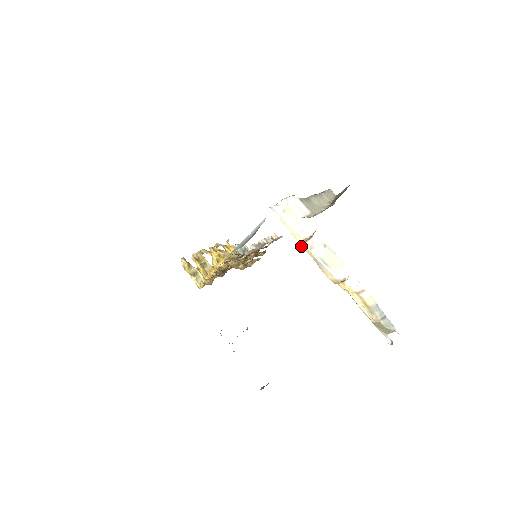
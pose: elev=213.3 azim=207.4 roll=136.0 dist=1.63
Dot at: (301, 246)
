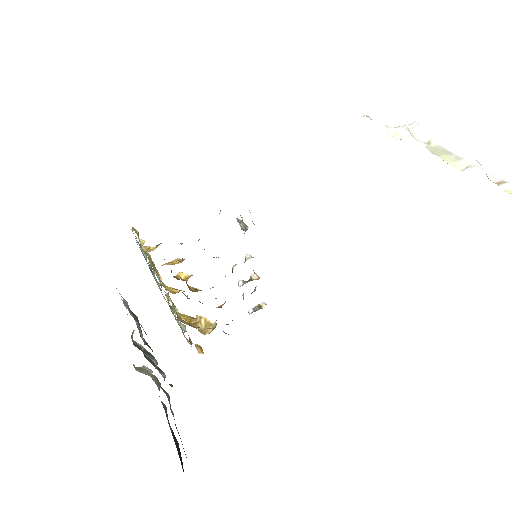
Dot at: occluded
